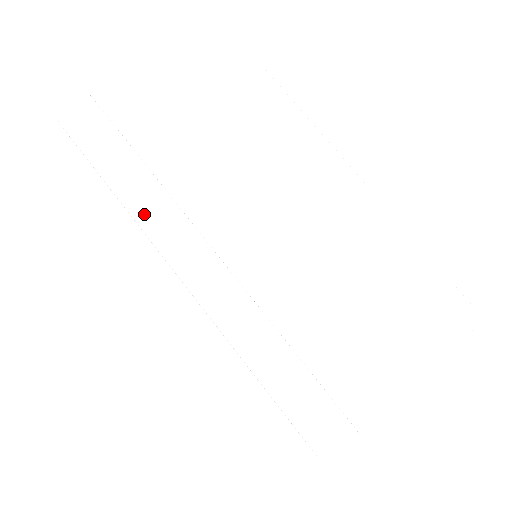
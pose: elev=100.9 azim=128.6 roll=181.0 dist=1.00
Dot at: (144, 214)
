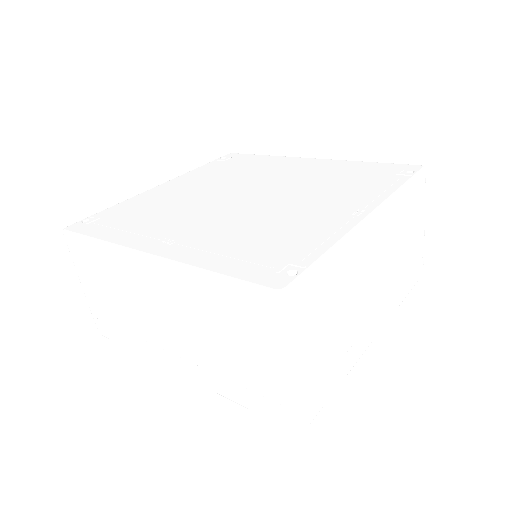
Dot at: (146, 354)
